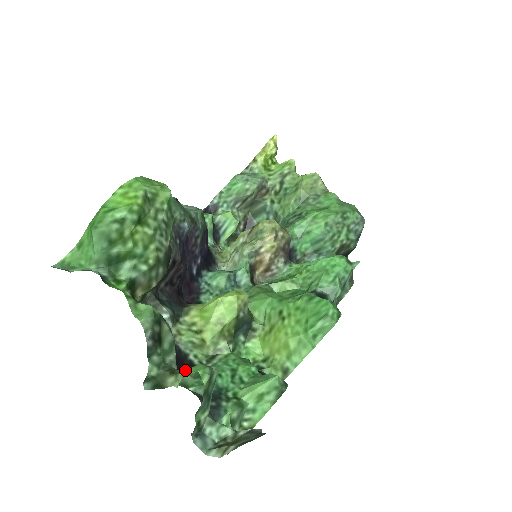
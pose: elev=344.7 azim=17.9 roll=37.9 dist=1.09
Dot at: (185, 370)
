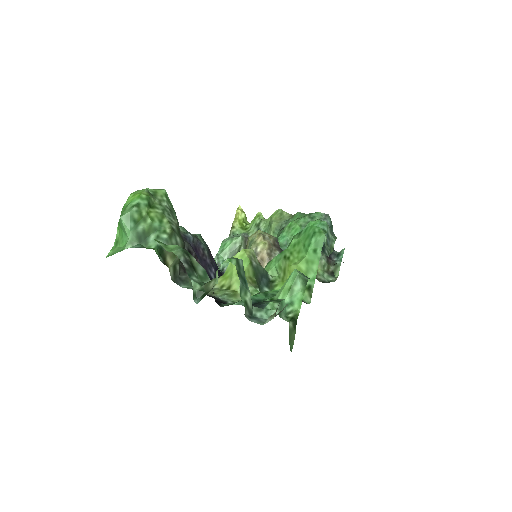
Dot at: occluded
